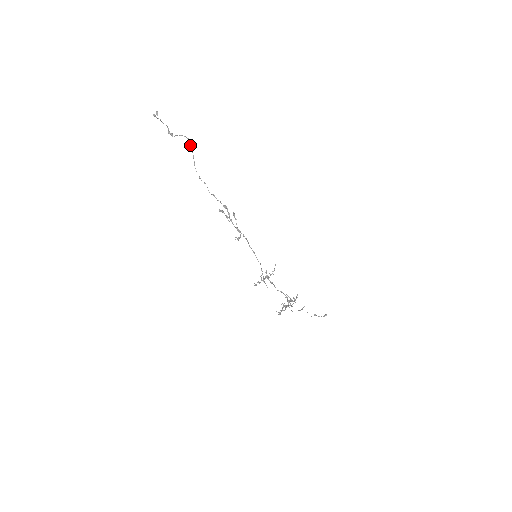
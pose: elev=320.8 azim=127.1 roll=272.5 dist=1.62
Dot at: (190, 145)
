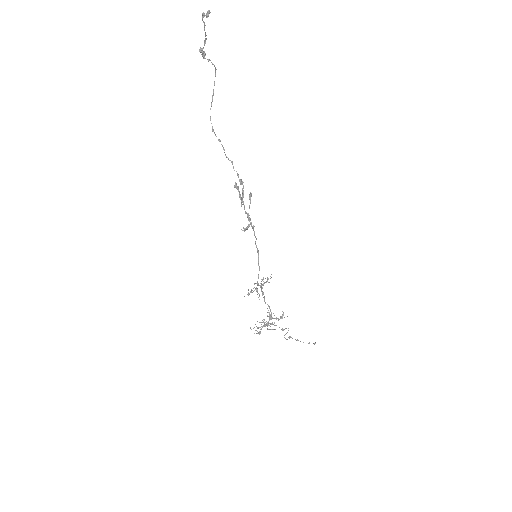
Dot at: occluded
